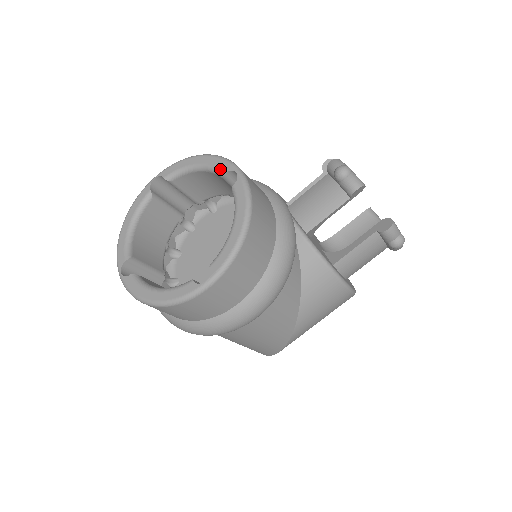
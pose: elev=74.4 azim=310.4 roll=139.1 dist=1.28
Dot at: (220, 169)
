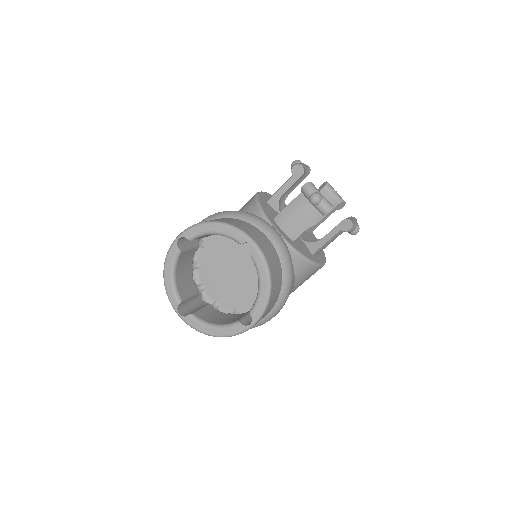
Dot at: (237, 239)
